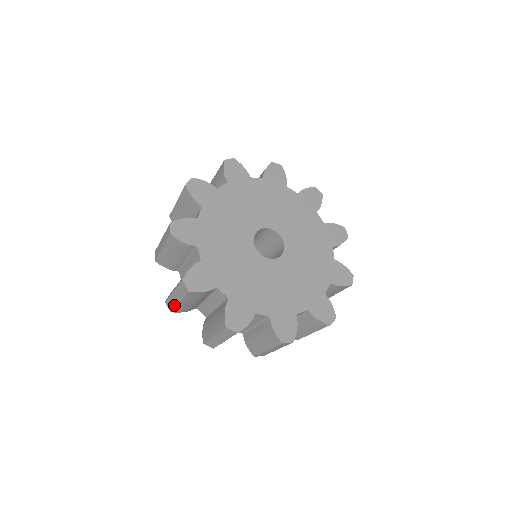
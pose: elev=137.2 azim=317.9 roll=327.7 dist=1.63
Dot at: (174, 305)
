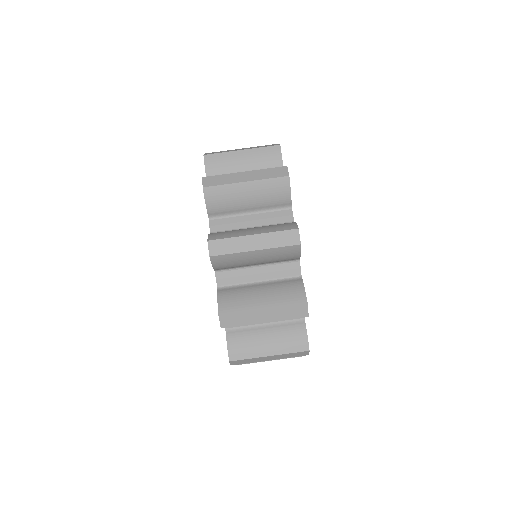
Dot at: (235, 250)
